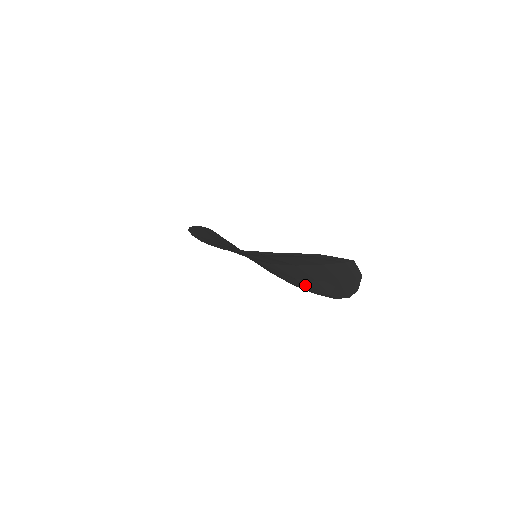
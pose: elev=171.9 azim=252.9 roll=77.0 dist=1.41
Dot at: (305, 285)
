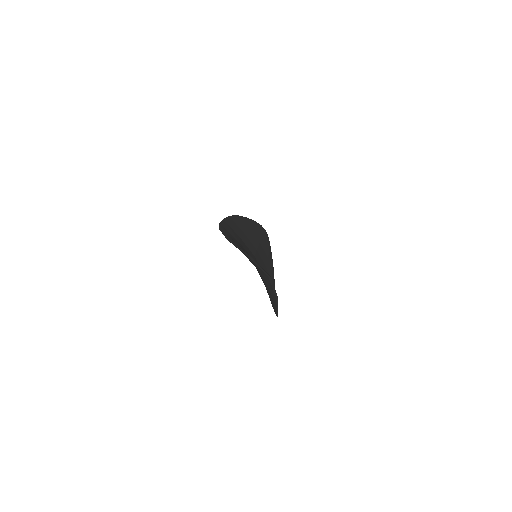
Dot at: occluded
